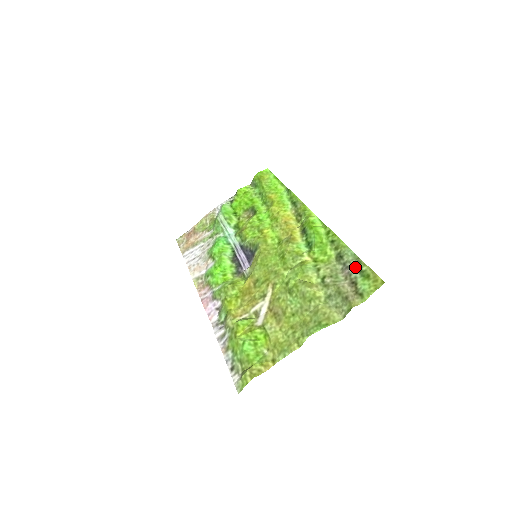
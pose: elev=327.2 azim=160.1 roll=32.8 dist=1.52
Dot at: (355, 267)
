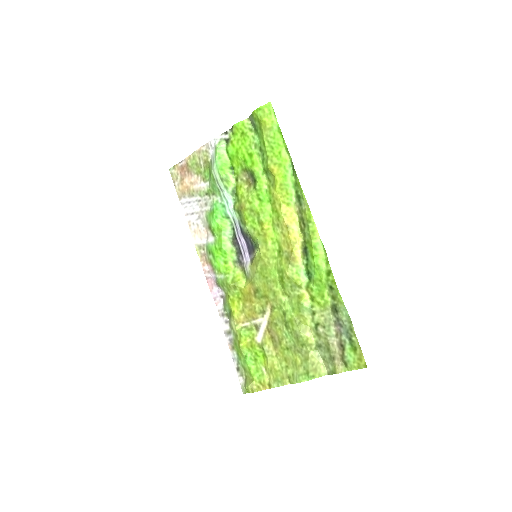
Dot at: (346, 331)
